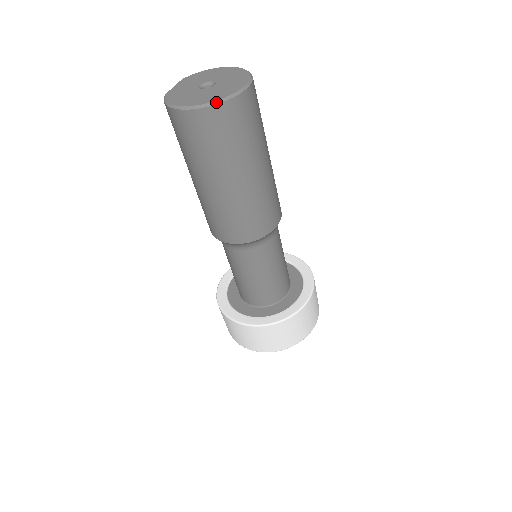
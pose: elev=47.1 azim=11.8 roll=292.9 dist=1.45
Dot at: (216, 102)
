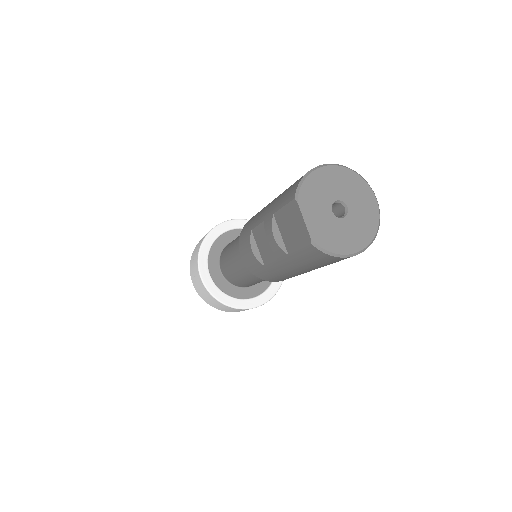
Dot at: occluded
